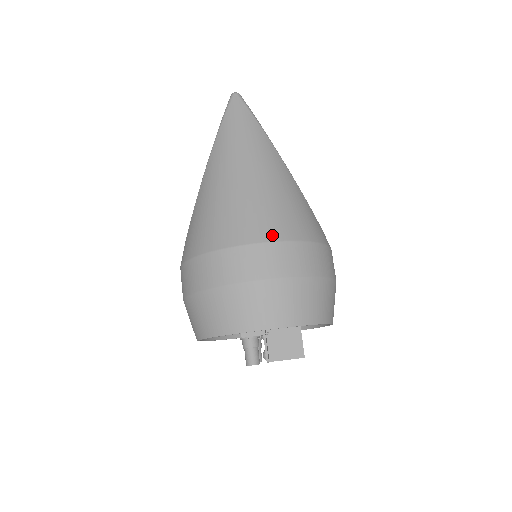
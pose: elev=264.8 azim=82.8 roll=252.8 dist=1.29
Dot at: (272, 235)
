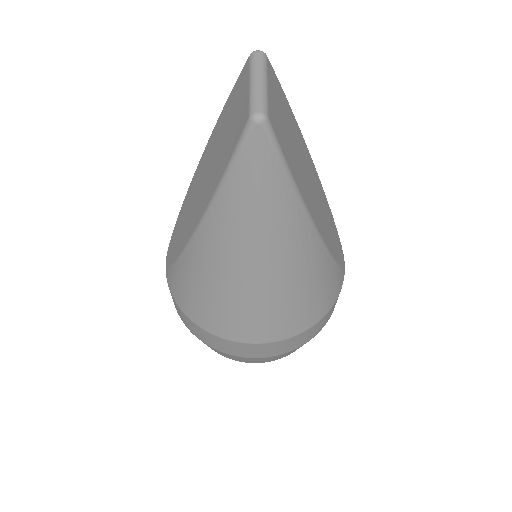
Dot at: (278, 336)
